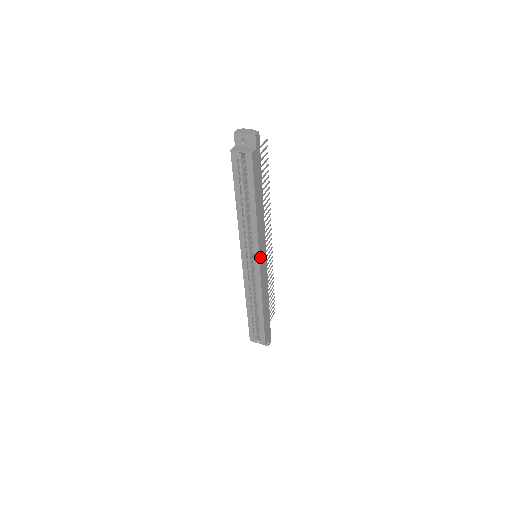
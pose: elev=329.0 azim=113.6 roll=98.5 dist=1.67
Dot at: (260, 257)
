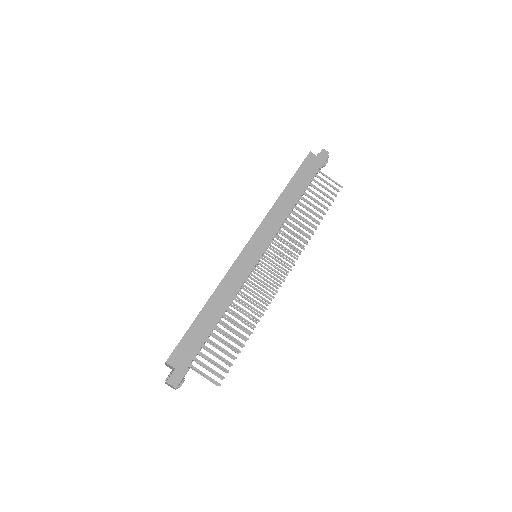
Dot at: (254, 238)
